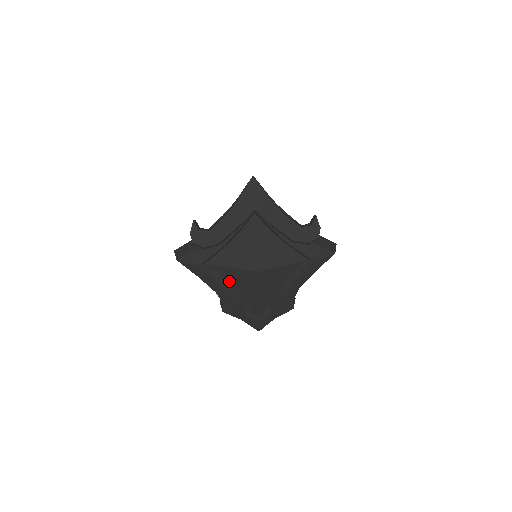
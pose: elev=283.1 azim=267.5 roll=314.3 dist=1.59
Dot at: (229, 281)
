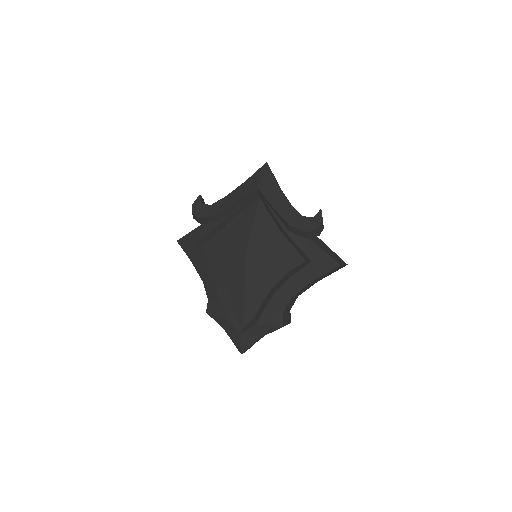
Dot at: (219, 270)
